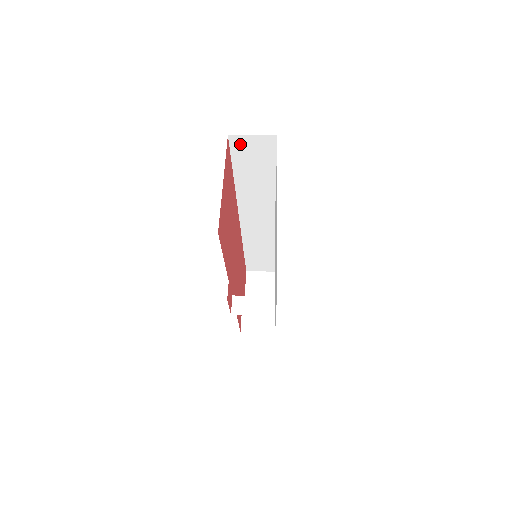
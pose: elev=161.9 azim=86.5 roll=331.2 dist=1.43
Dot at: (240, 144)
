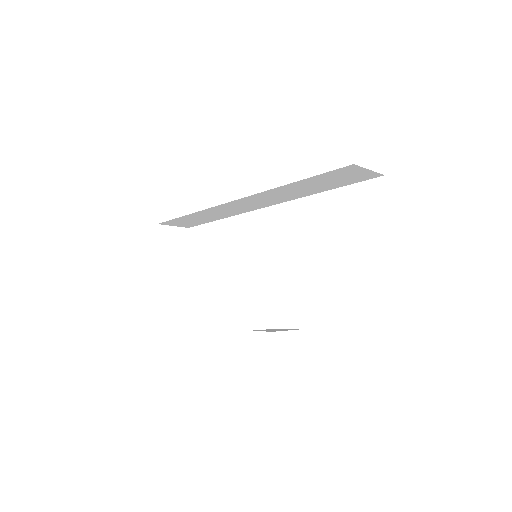
Dot at: (348, 170)
